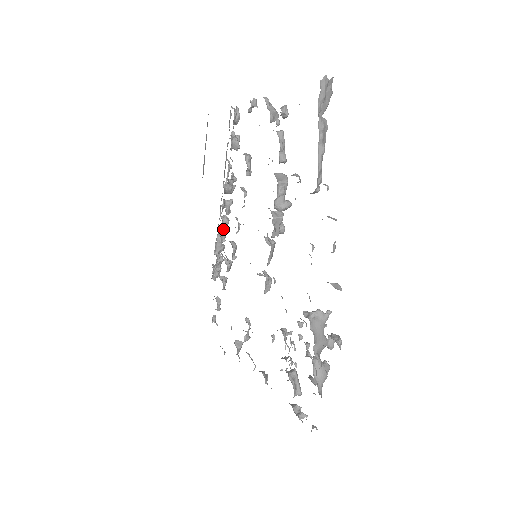
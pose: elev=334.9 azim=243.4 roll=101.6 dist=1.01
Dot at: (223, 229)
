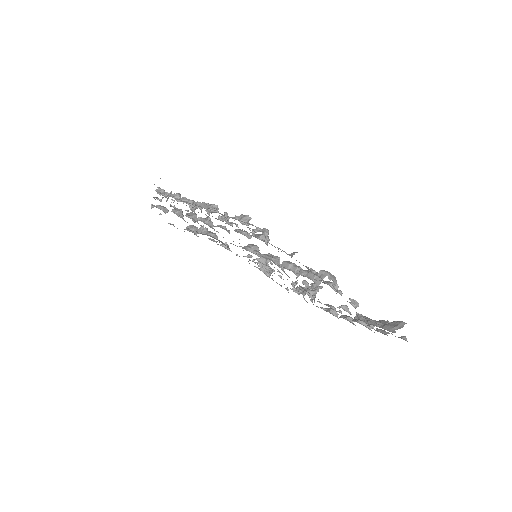
Dot at: (186, 205)
